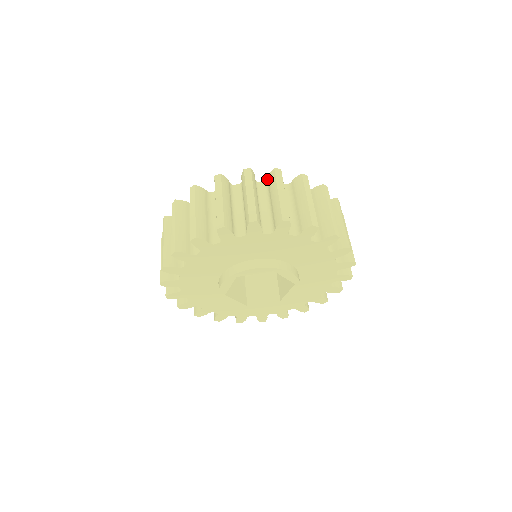
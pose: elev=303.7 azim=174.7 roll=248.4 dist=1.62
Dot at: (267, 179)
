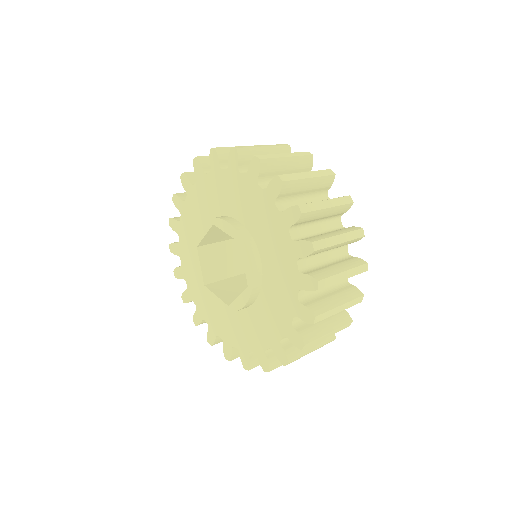
Dot at: occluded
